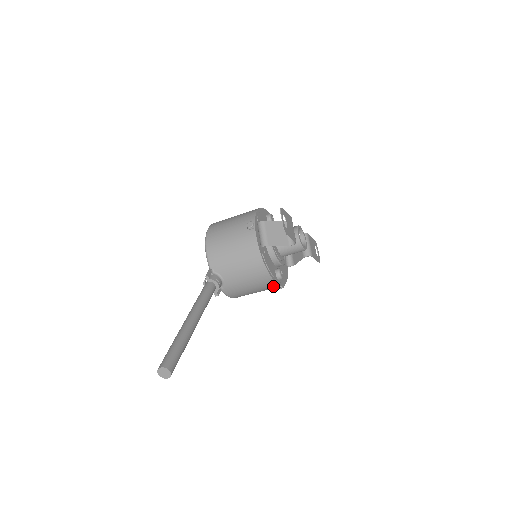
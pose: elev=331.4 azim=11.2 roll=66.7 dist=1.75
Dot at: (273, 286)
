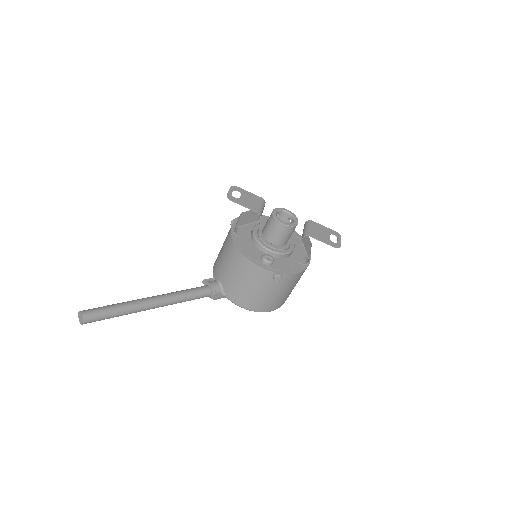
Dot at: (262, 273)
